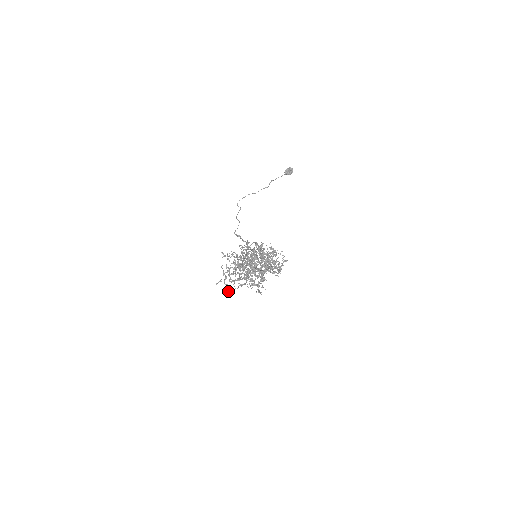
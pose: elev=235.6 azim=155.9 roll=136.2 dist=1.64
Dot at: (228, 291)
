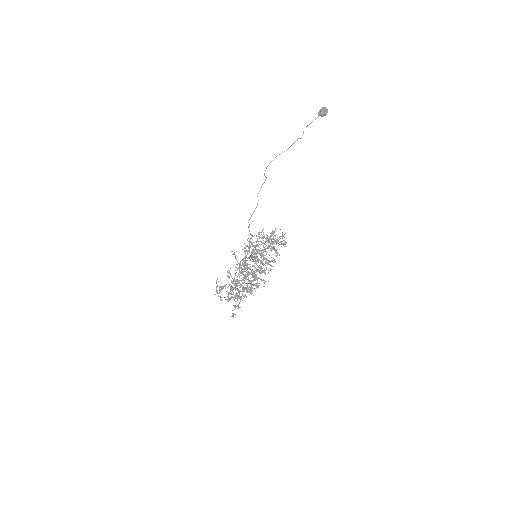
Dot at: occluded
